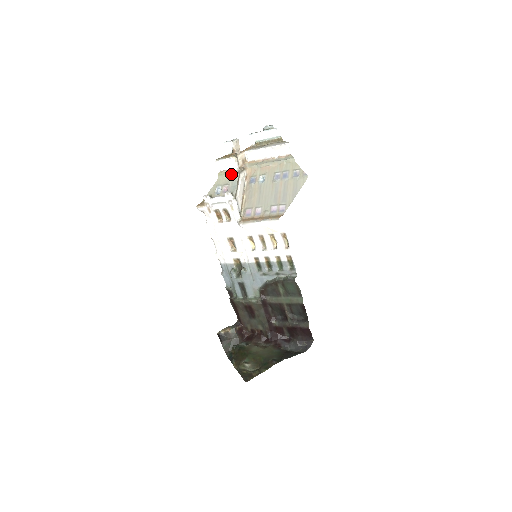
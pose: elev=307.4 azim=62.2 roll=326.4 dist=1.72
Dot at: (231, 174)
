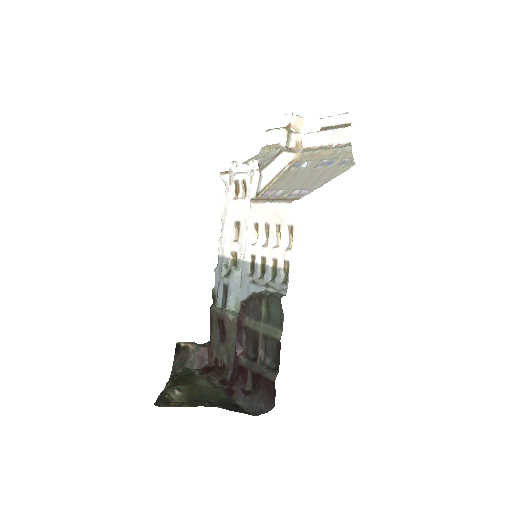
Dot at: (273, 148)
